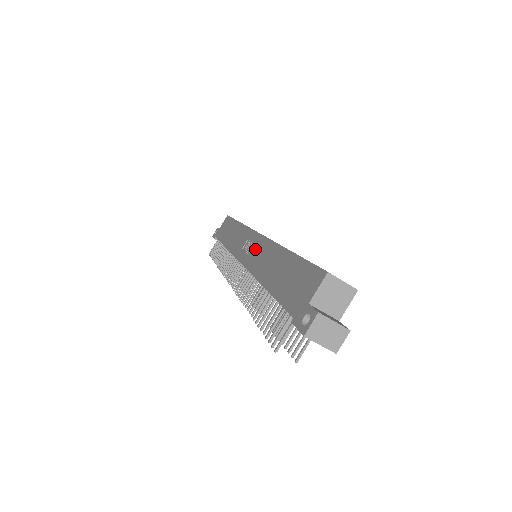
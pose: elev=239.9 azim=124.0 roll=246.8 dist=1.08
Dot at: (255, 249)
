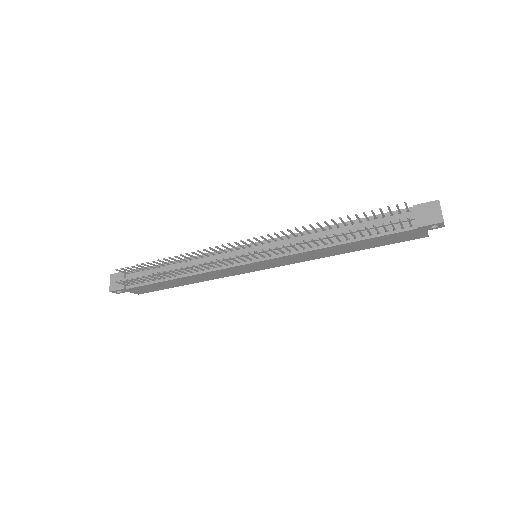
Dot at: occluded
